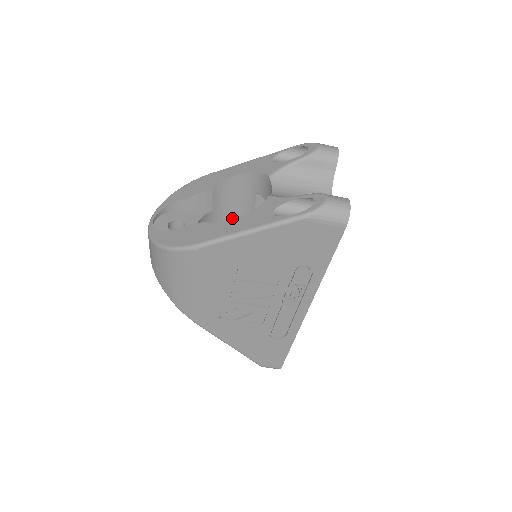
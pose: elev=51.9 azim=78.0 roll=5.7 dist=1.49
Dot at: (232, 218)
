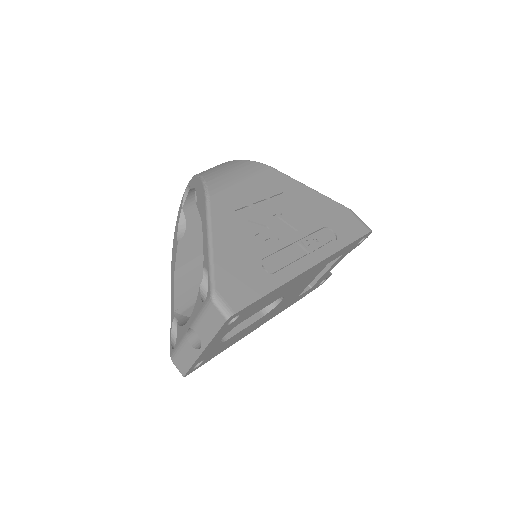
Dot at: occluded
